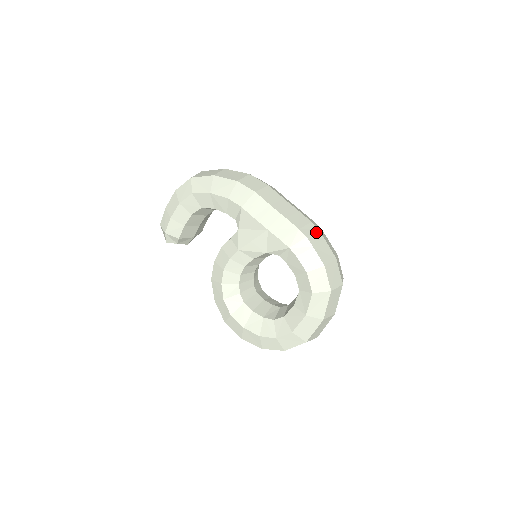
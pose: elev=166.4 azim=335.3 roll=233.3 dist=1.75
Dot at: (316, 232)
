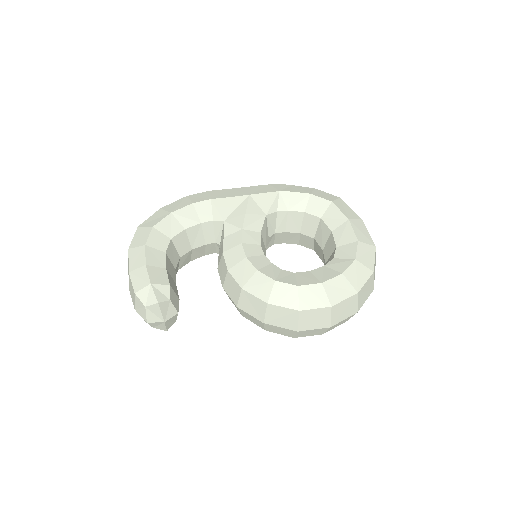
Dot at: occluded
